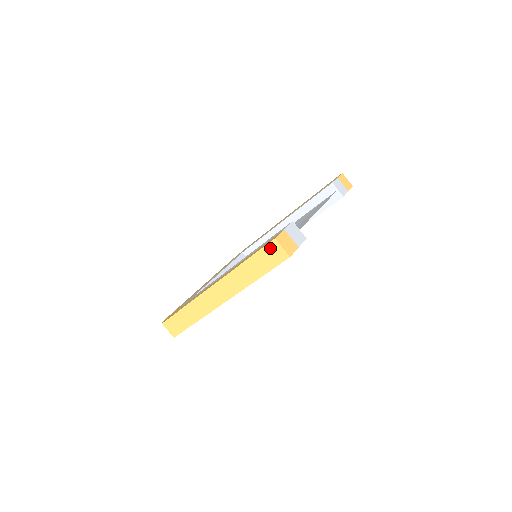
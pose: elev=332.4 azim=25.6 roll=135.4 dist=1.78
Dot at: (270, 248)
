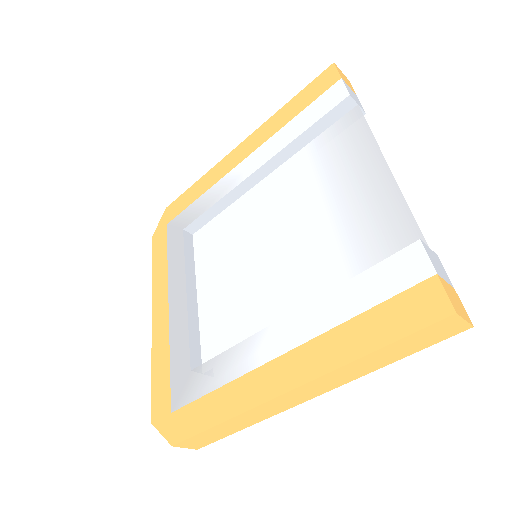
Dot at: (438, 326)
